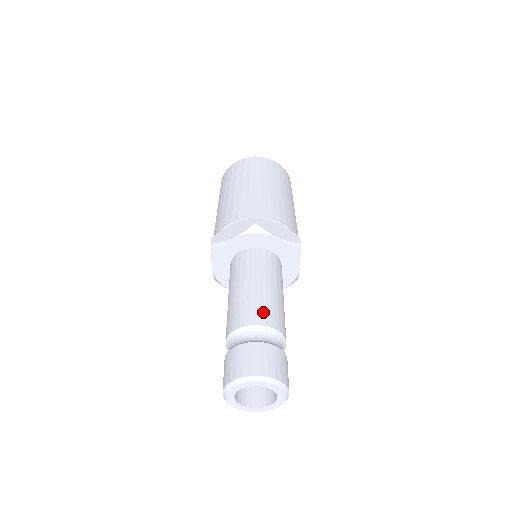
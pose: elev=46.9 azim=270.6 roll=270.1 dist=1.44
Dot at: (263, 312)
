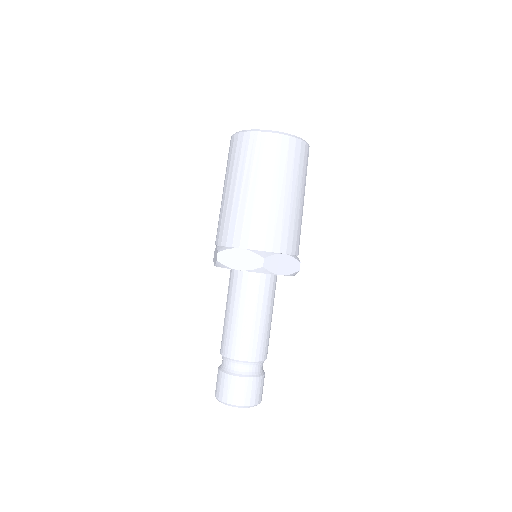
Dot at: (254, 348)
